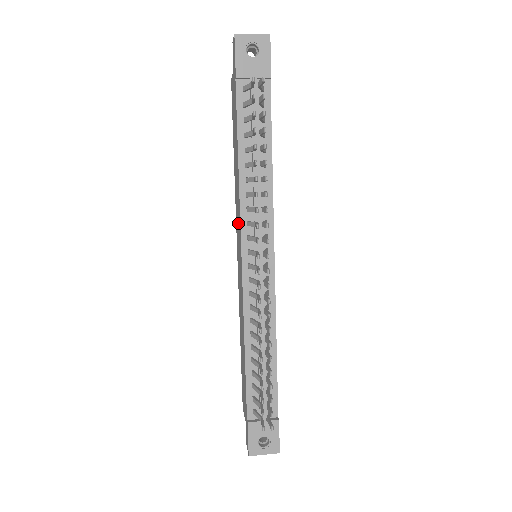
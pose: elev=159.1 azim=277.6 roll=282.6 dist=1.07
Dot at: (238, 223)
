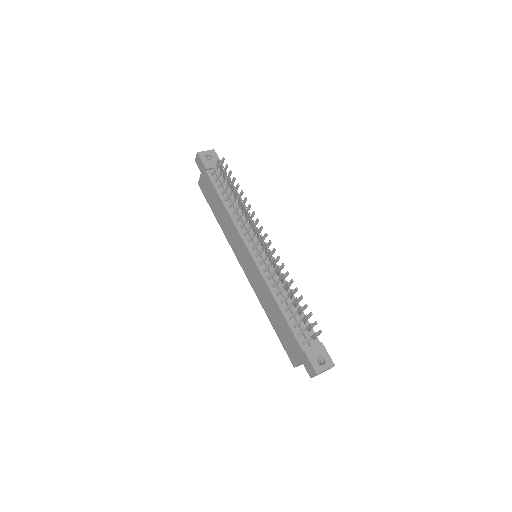
Dot at: (237, 243)
